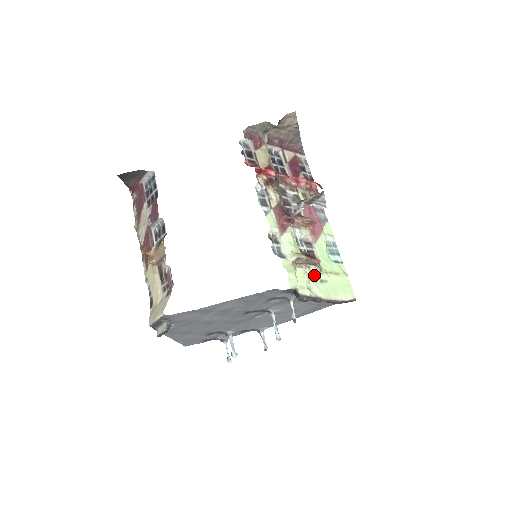
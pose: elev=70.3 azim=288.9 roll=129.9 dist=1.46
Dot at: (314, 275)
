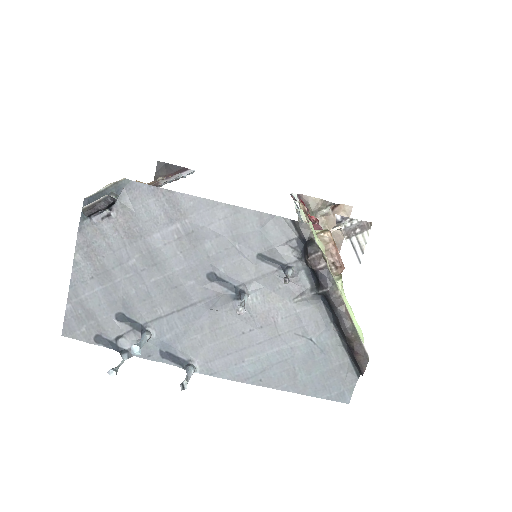
Dot at: occluded
